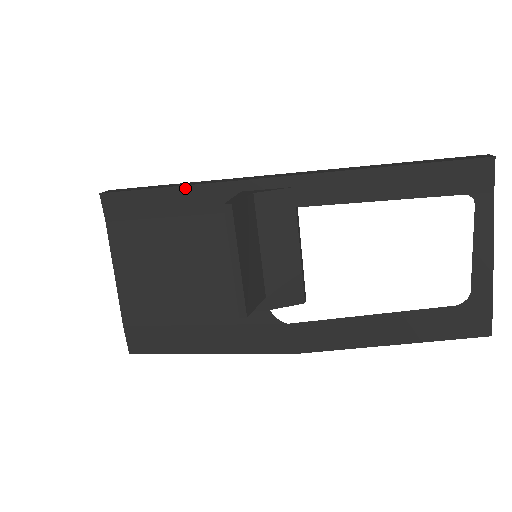
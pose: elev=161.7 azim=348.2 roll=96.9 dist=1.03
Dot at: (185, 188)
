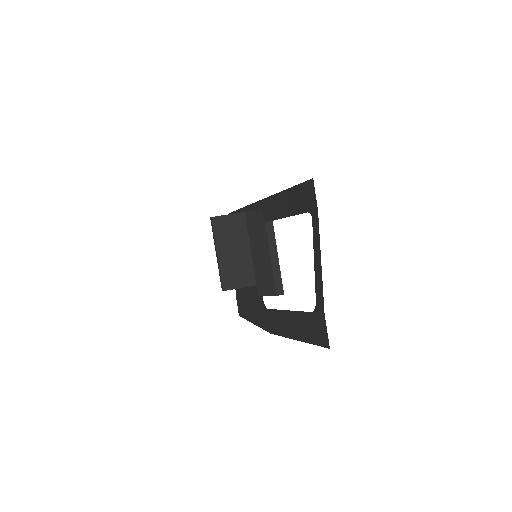
Dot at: (242, 210)
